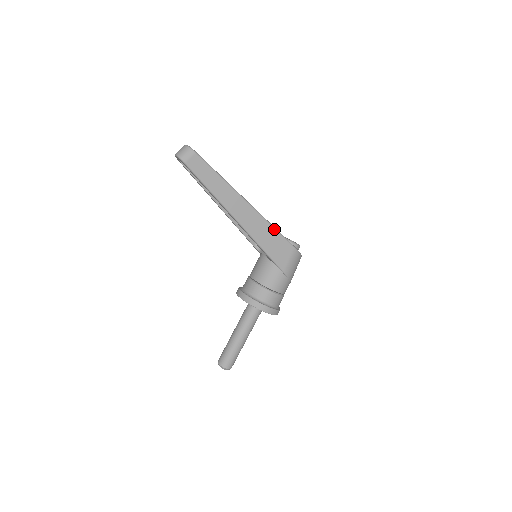
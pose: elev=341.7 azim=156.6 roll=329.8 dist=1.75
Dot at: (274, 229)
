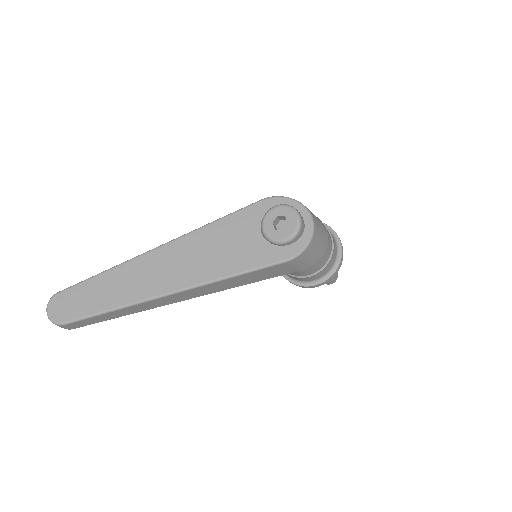
Dot at: (238, 276)
